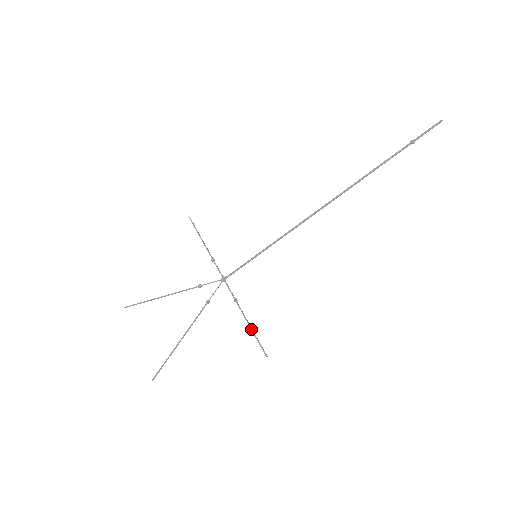
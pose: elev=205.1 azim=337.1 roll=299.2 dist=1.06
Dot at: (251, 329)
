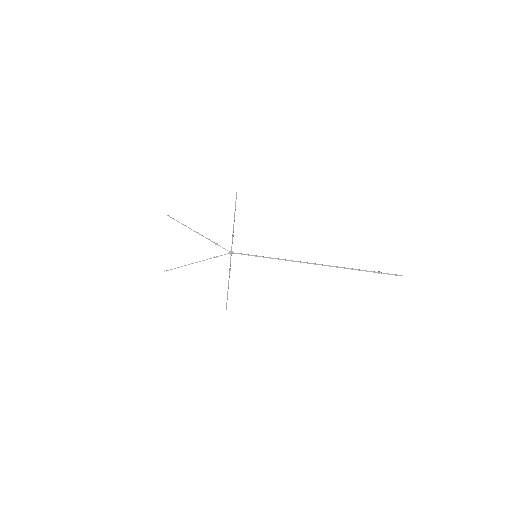
Dot at: occluded
